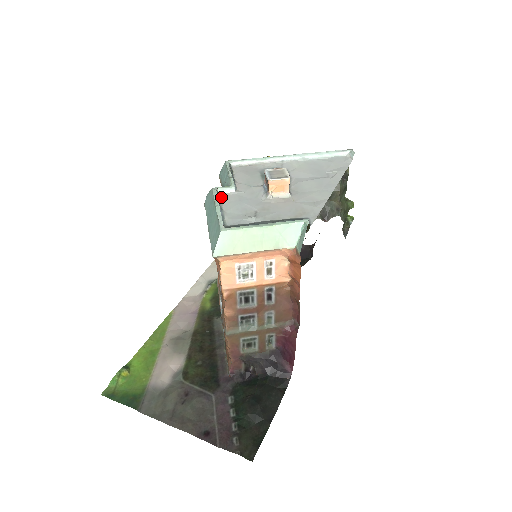
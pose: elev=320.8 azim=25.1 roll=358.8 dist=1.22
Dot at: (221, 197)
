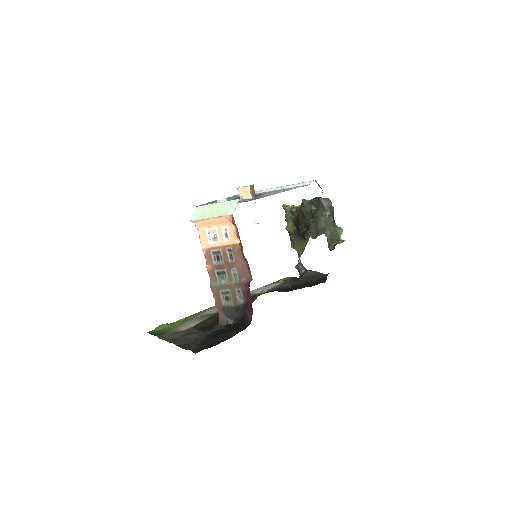
Dot at: occluded
